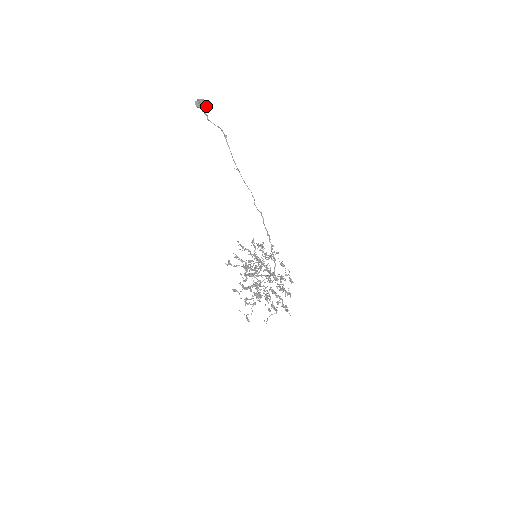
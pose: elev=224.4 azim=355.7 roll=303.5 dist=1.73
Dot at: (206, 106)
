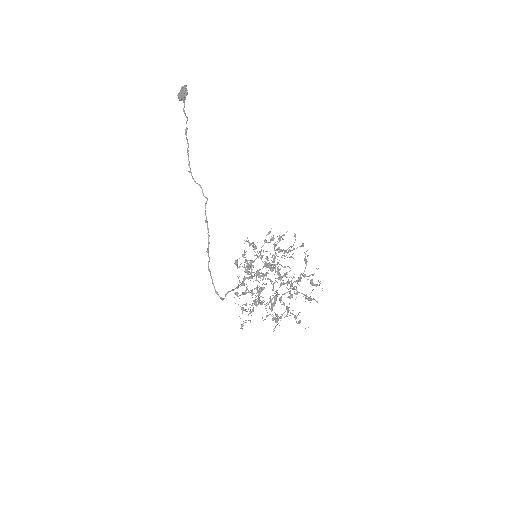
Dot at: (181, 96)
